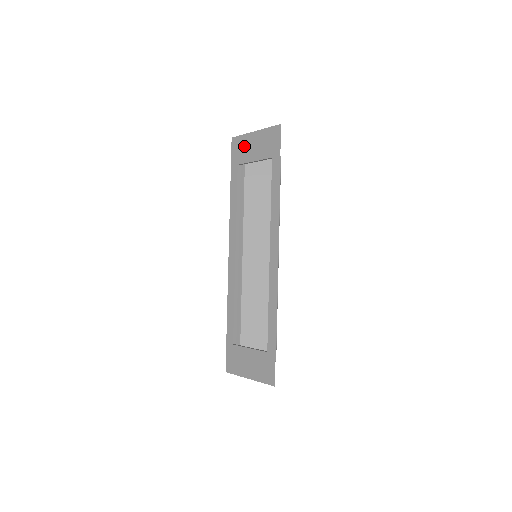
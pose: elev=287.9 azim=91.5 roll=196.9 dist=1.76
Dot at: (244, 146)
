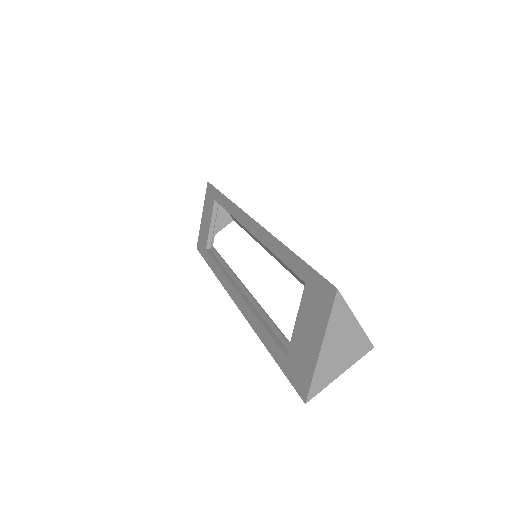
Dot at: (316, 312)
